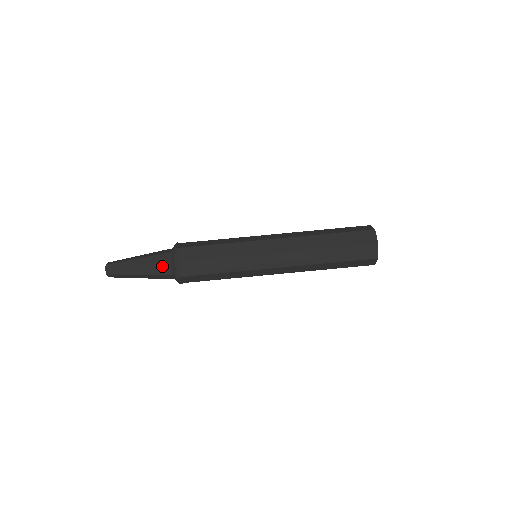
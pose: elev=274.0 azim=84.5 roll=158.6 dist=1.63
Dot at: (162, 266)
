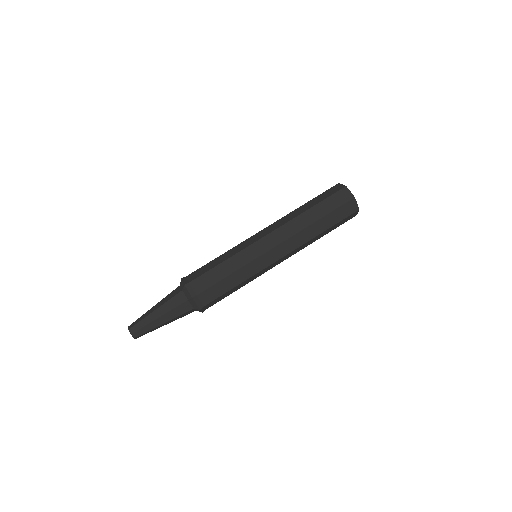
Dot at: (181, 306)
